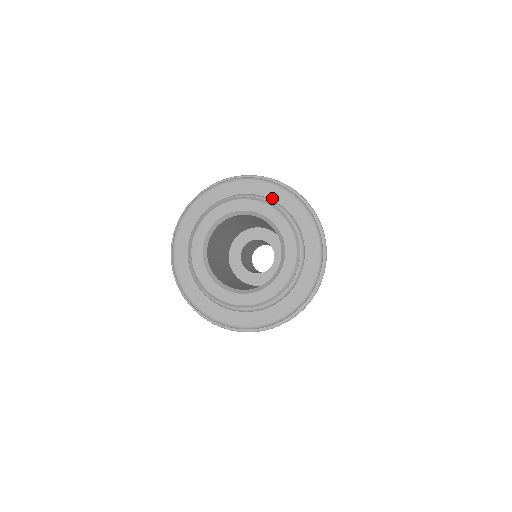
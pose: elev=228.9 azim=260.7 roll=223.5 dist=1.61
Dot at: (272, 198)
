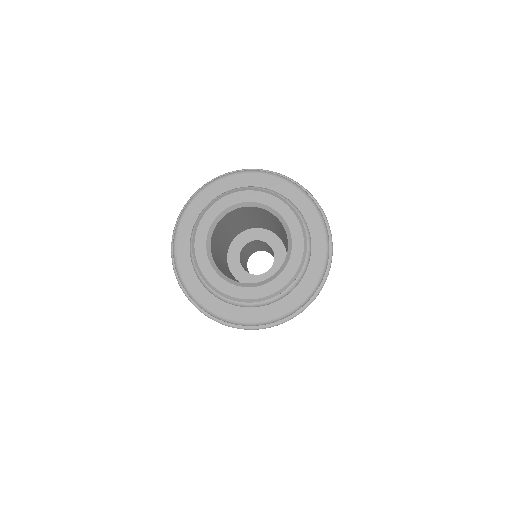
Dot at: (252, 185)
